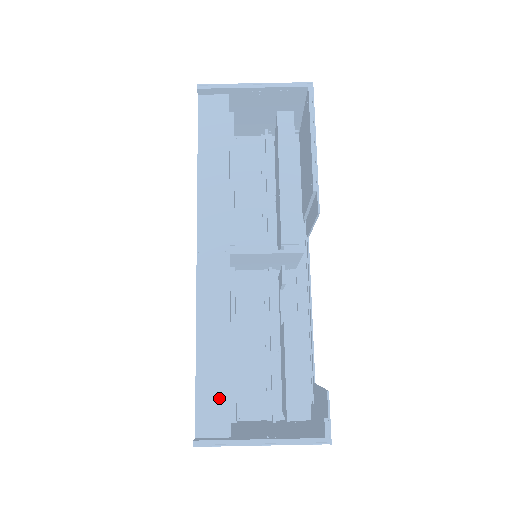
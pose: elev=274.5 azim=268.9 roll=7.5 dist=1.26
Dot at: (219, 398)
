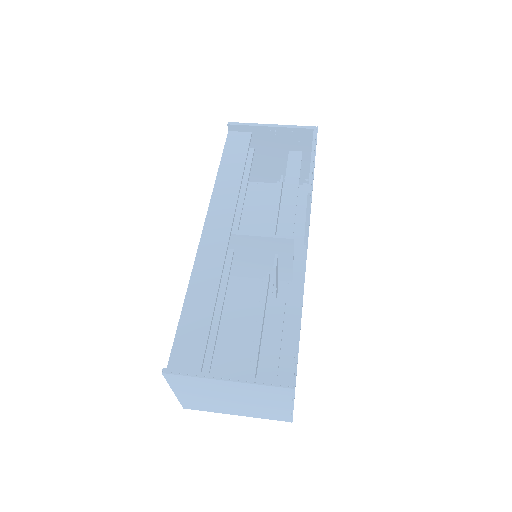
Dot at: (196, 341)
